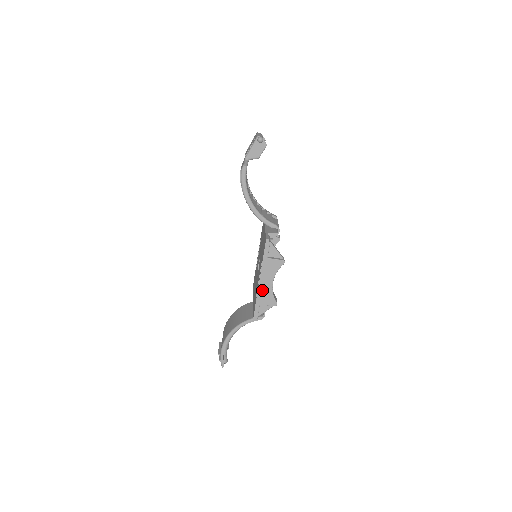
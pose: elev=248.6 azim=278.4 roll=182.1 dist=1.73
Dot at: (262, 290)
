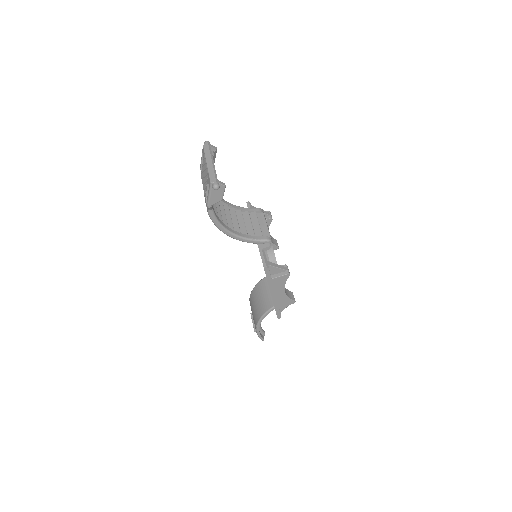
Dot at: (277, 299)
